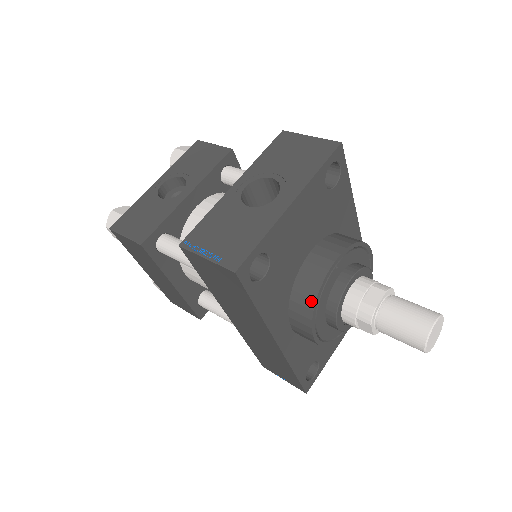
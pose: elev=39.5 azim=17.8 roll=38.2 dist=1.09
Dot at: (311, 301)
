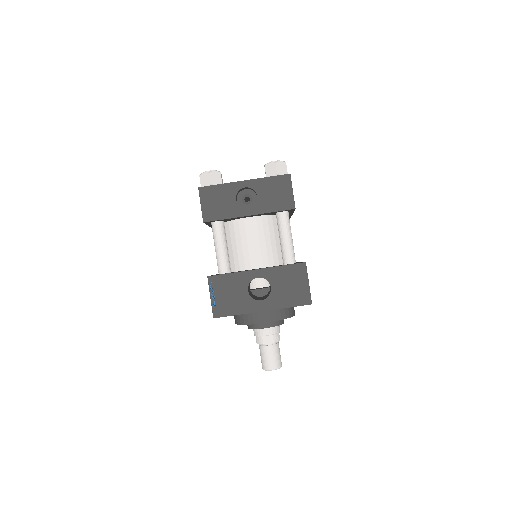
Dot at: (243, 322)
